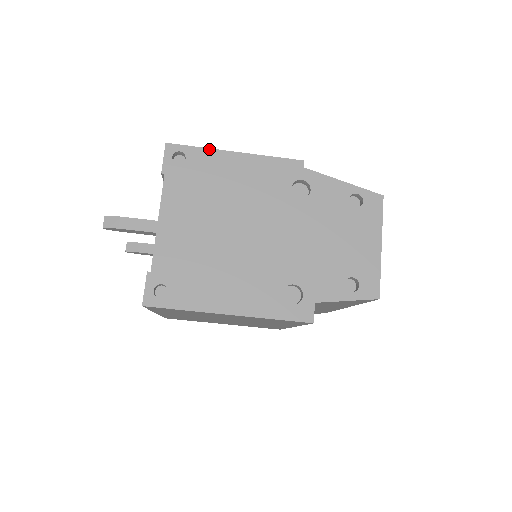
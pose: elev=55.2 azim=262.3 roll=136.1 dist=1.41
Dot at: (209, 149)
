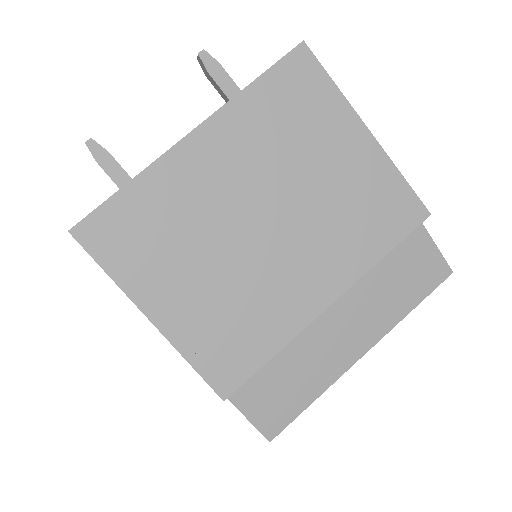
Dot at: occluded
